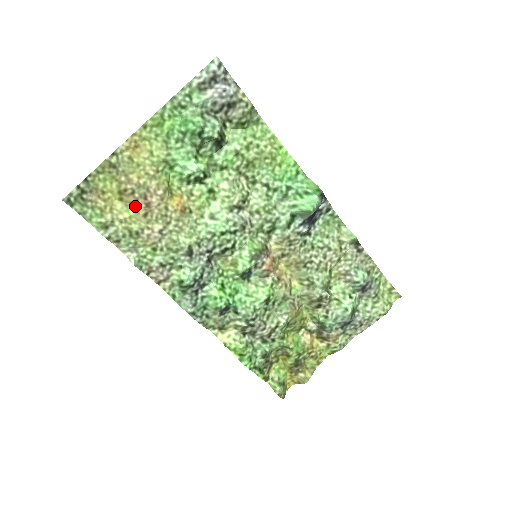
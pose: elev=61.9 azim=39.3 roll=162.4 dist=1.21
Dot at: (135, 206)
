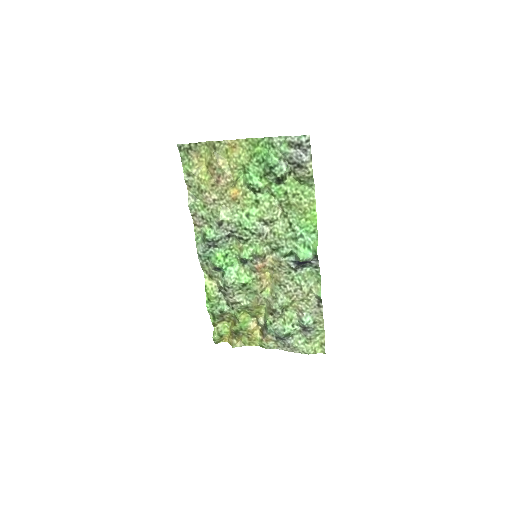
Dot at: (211, 176)
